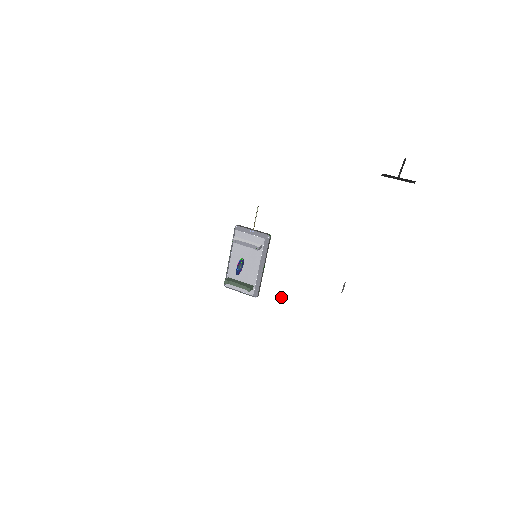
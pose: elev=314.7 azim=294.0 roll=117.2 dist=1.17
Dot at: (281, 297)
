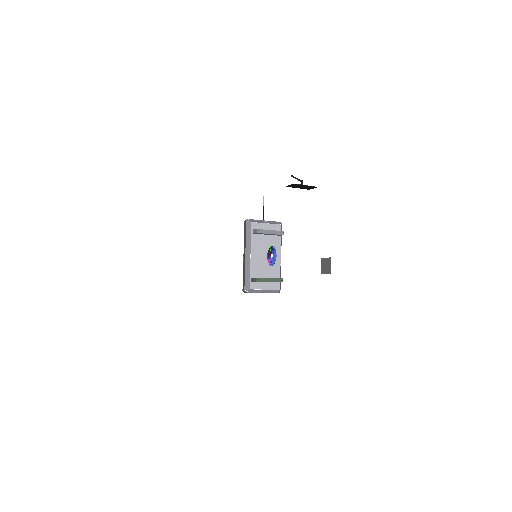
Dot at: (251, 314)
